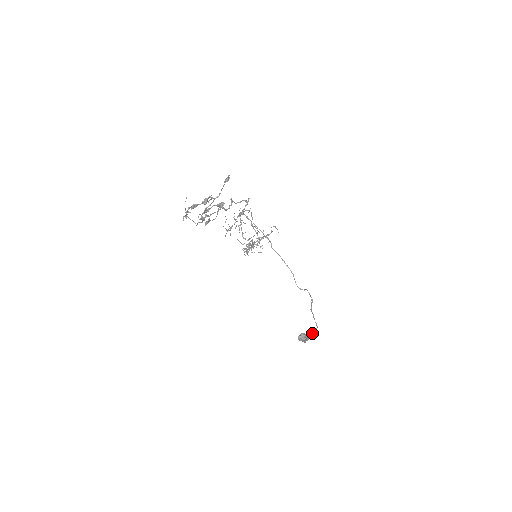
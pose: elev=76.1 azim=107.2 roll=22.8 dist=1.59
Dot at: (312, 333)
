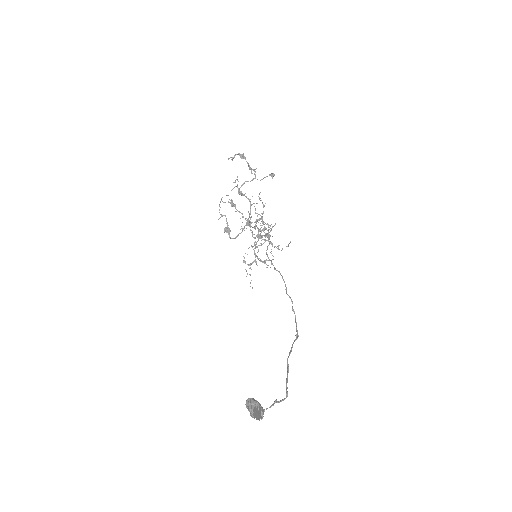
Dot at: (274, 402)
